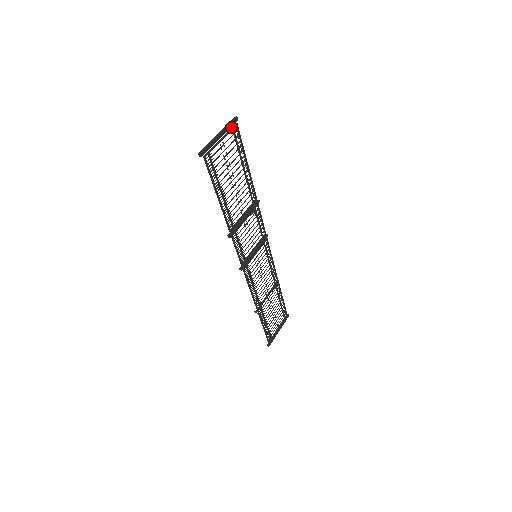
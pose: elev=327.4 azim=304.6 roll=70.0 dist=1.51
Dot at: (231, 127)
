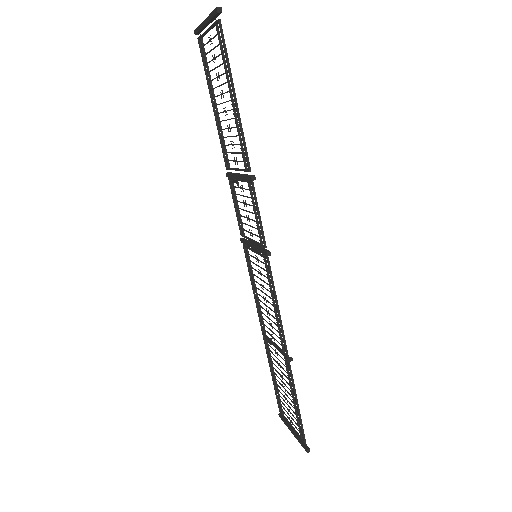
Dot at: occluded
